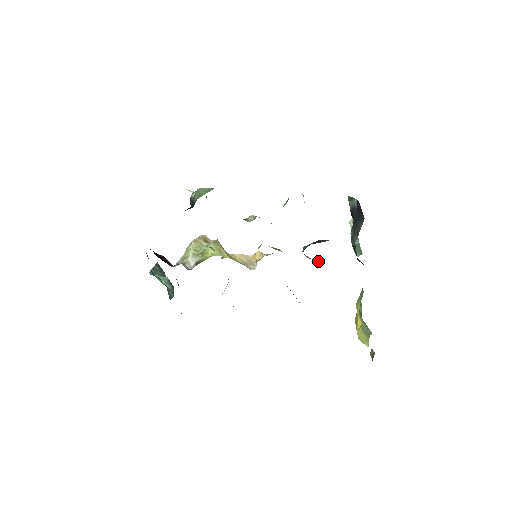
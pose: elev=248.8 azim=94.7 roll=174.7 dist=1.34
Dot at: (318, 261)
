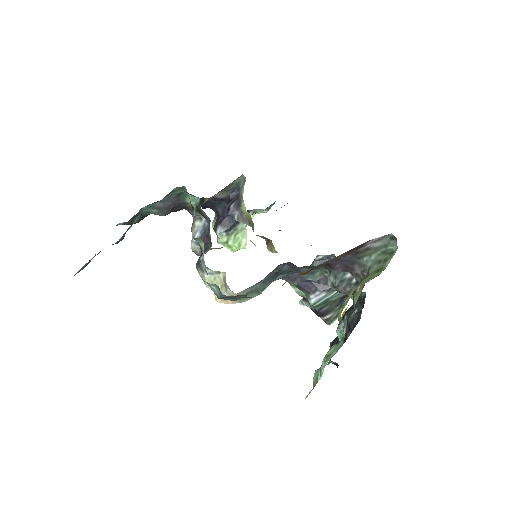
Dot at: occluded
